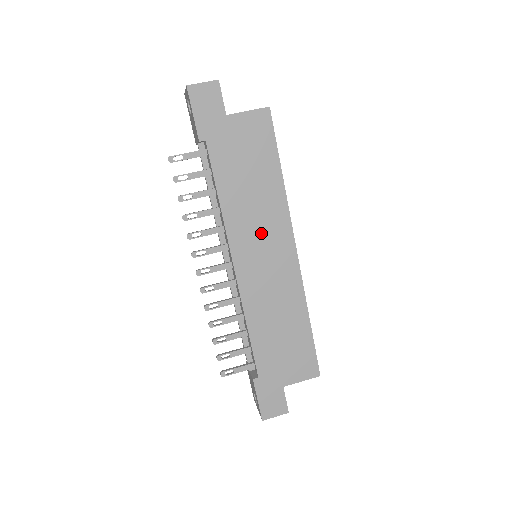
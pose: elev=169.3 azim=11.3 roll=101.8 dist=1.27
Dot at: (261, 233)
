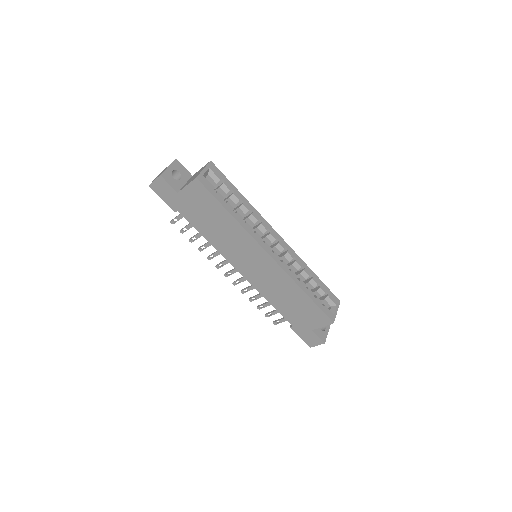
Dot at: (241, 251)
